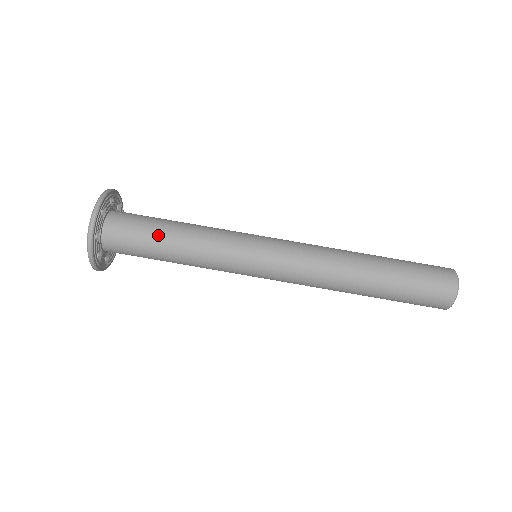
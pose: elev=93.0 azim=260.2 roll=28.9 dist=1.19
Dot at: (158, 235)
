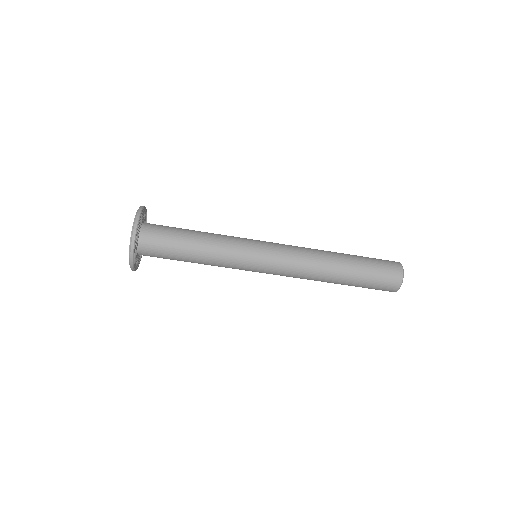
Dot at: (181, 250)
